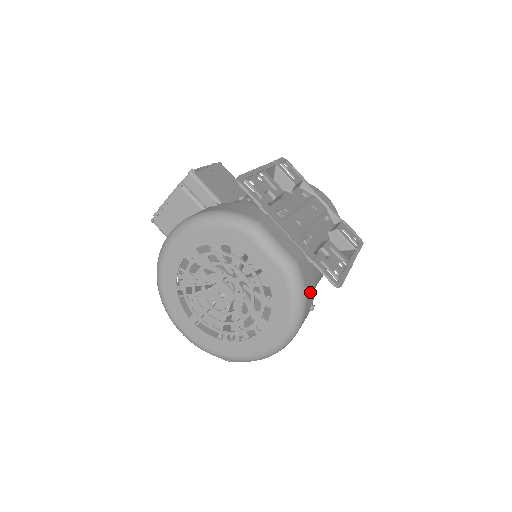
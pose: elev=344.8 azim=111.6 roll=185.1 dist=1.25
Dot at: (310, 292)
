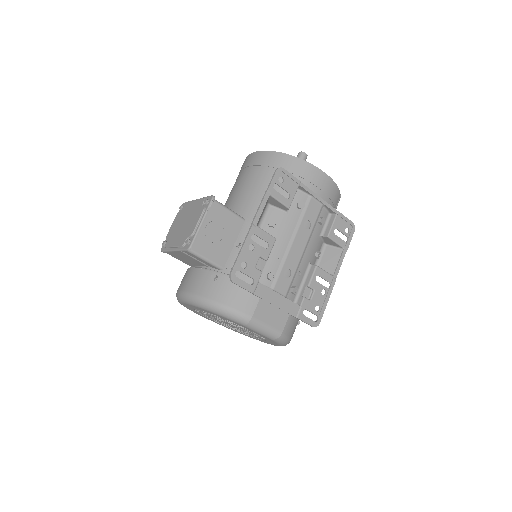
Dot at: (295, 328)
